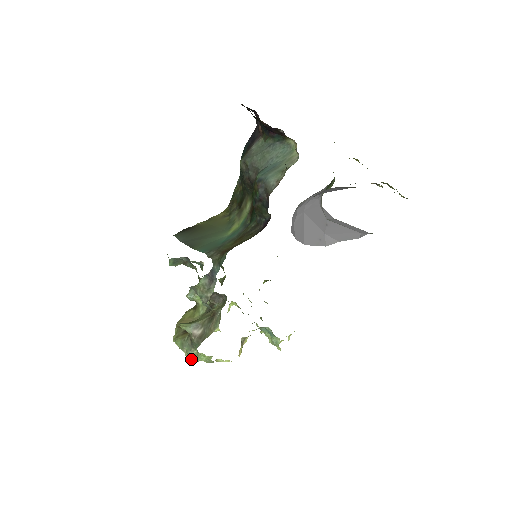
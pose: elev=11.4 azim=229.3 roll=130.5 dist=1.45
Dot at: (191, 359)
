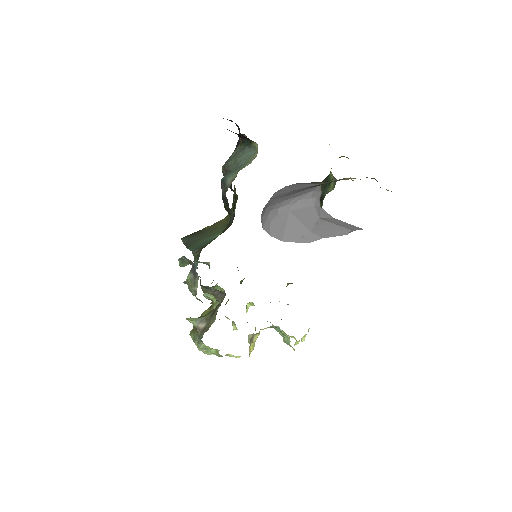
Dot at: occluded
